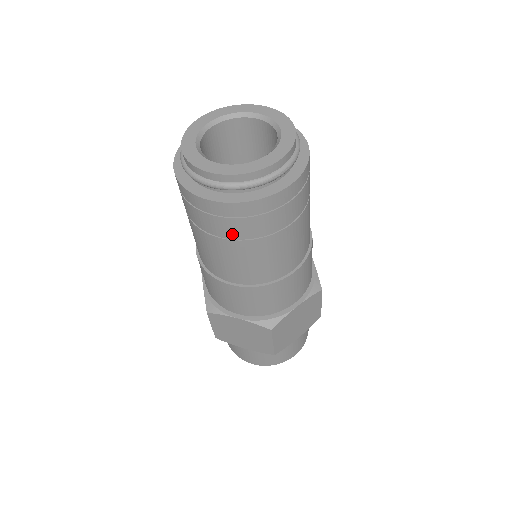
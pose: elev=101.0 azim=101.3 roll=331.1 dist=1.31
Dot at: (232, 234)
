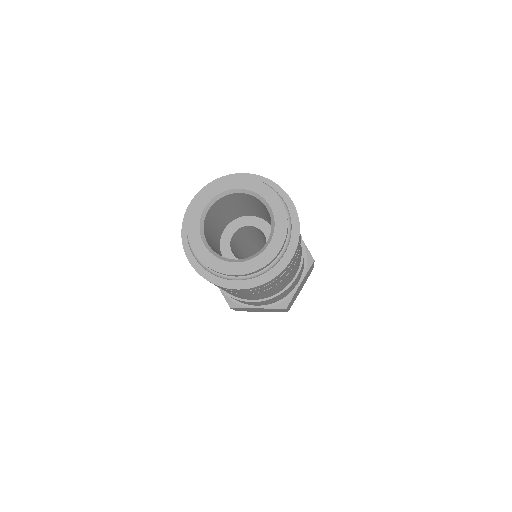
Dot at: occluded
